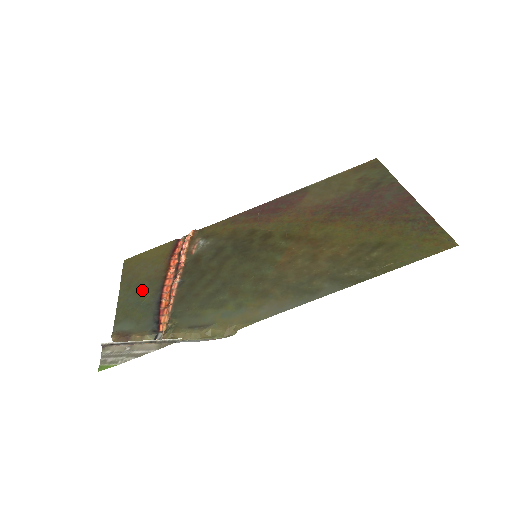
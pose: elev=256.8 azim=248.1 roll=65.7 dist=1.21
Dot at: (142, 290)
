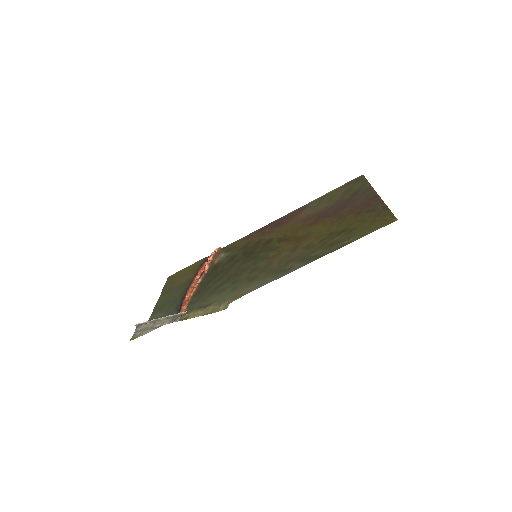
Dot at: (174, 292)
